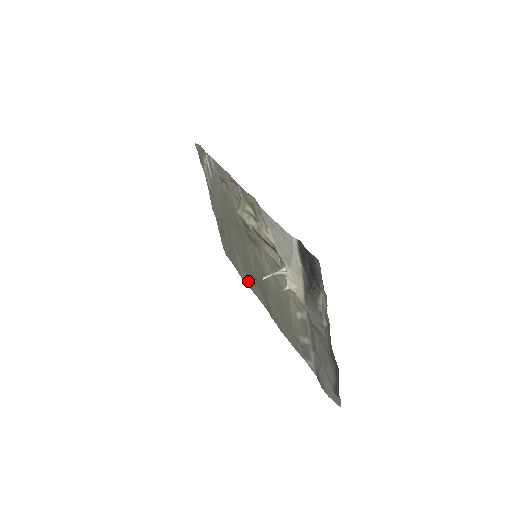
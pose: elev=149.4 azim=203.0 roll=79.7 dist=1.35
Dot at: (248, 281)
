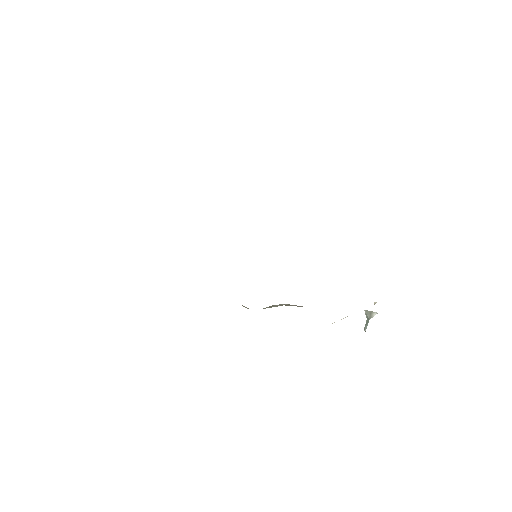
Dot at: occluded
